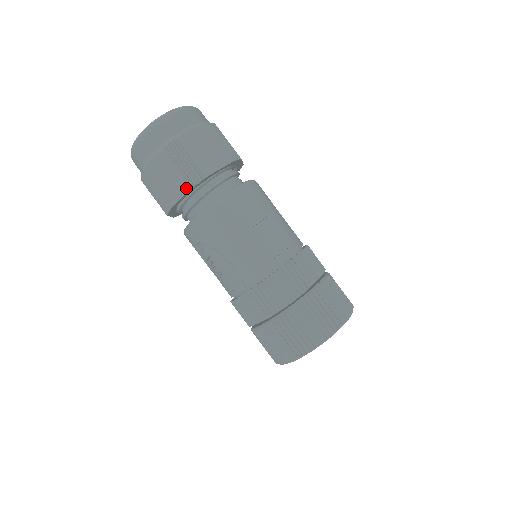
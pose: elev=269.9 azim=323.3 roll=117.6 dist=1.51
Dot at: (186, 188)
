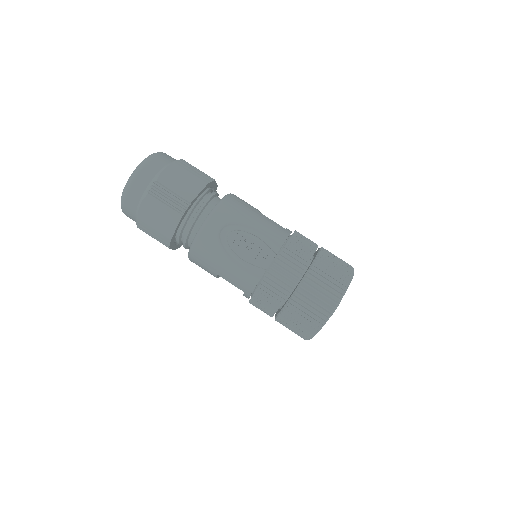
Dot at: (204, 183)
